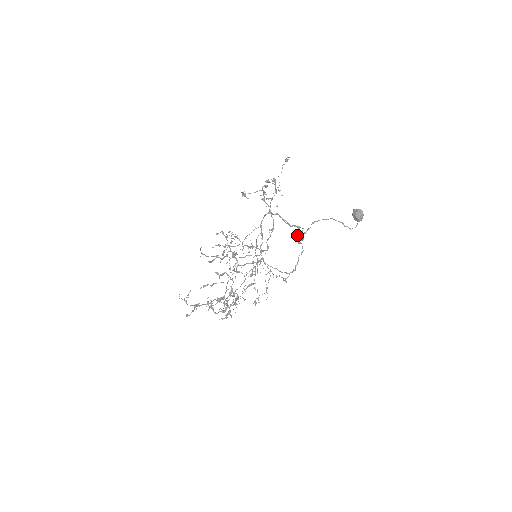
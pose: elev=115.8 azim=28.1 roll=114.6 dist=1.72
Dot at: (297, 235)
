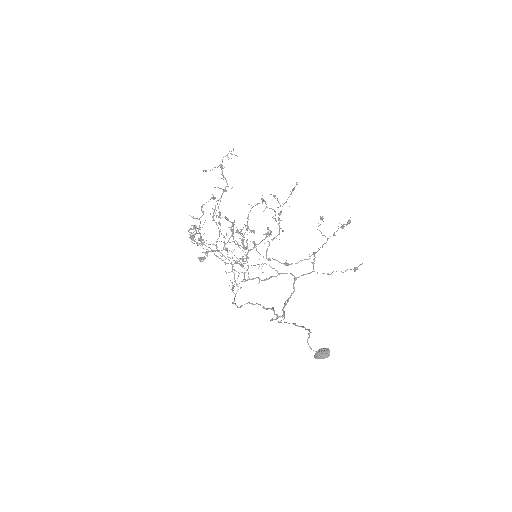
Dot at: occluded
